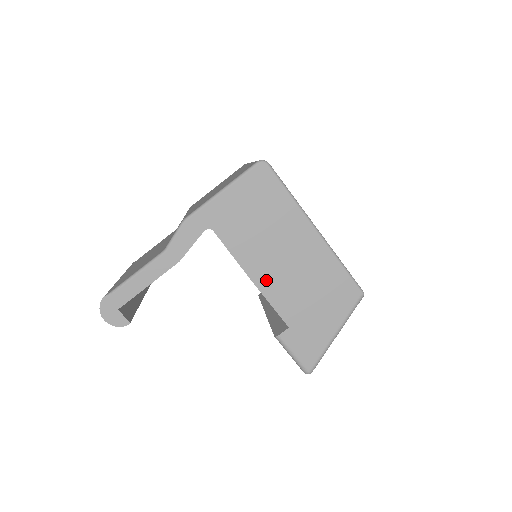
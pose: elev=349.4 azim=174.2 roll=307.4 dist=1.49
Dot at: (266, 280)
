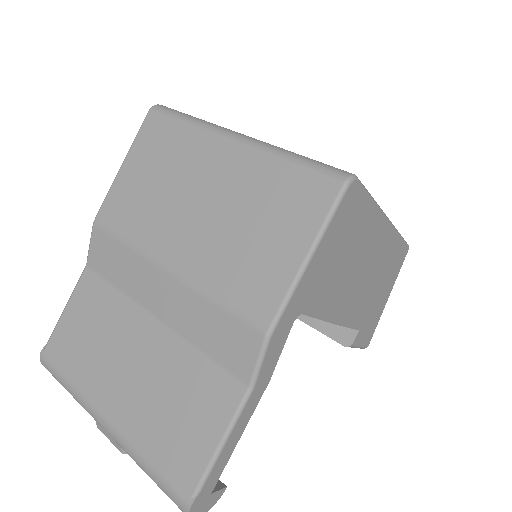
Dot at: (346, 311)
